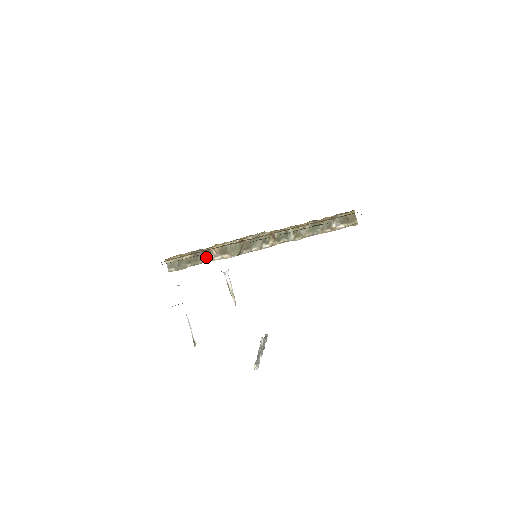
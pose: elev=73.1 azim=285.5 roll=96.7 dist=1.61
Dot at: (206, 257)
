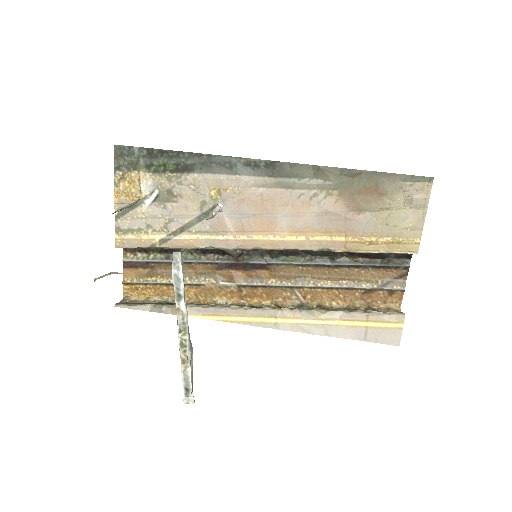
Dot at: occluded
